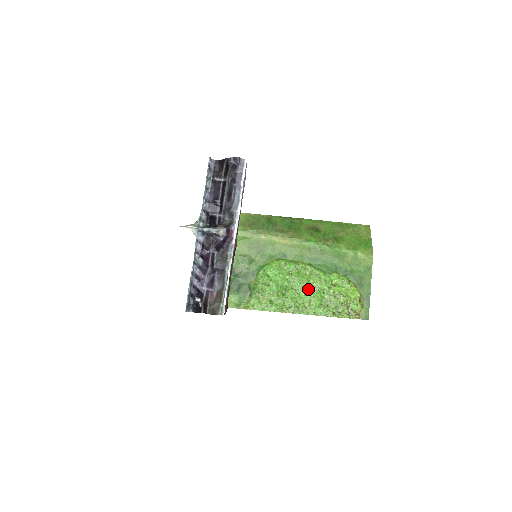
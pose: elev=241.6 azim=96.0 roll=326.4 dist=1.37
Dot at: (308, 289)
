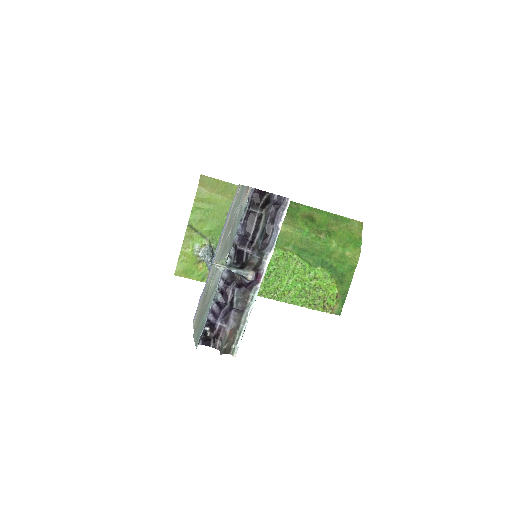
Dot at: (291, 278)
